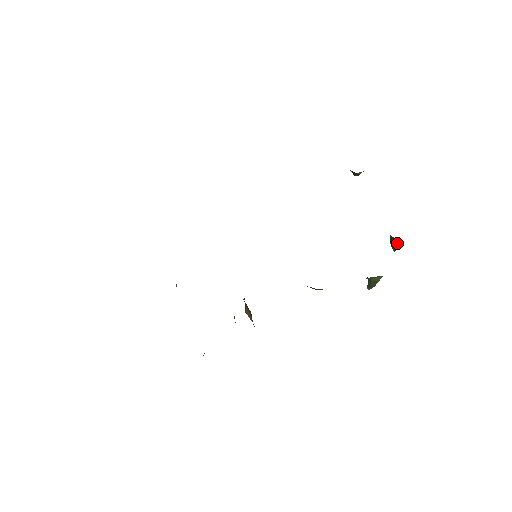
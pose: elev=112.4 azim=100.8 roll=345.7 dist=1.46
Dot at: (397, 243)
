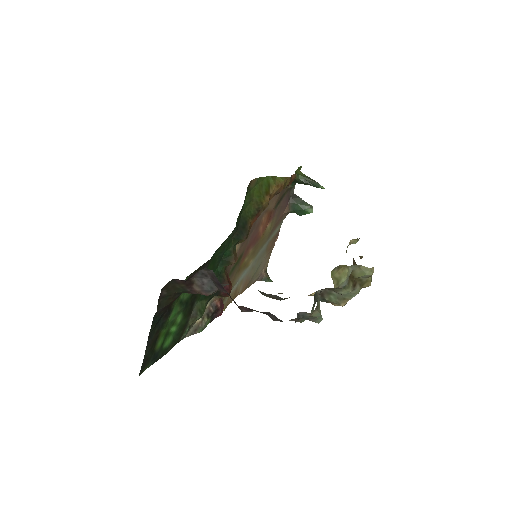
Dot at: (298, 199)
